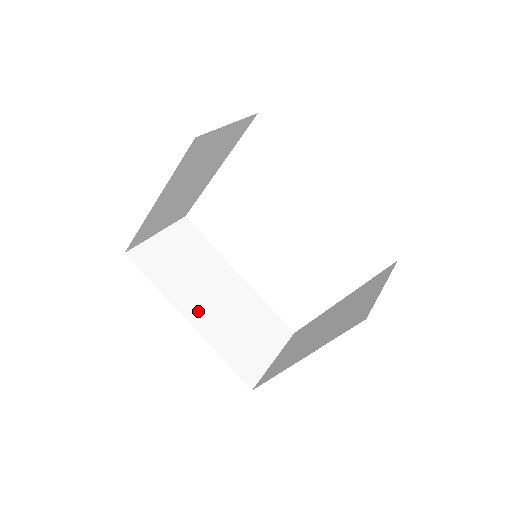
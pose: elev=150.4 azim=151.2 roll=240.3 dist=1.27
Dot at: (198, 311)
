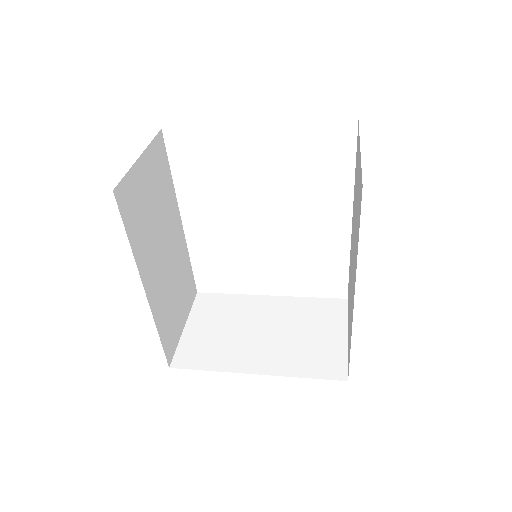
Dot at: (153, 277)
